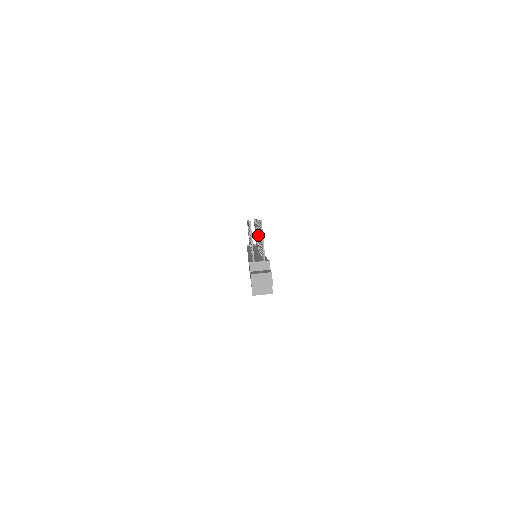
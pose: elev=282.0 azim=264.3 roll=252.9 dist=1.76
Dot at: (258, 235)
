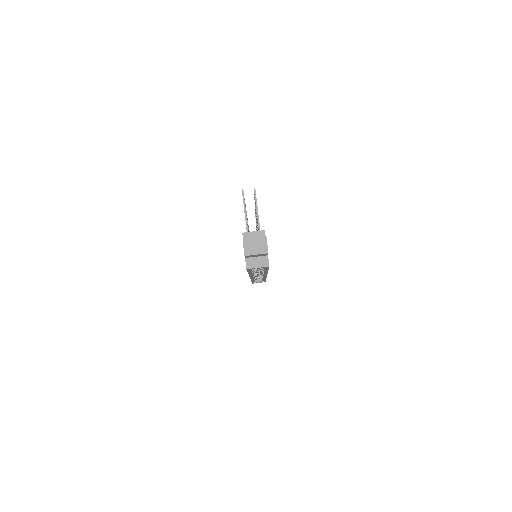
Dot at: occluded
